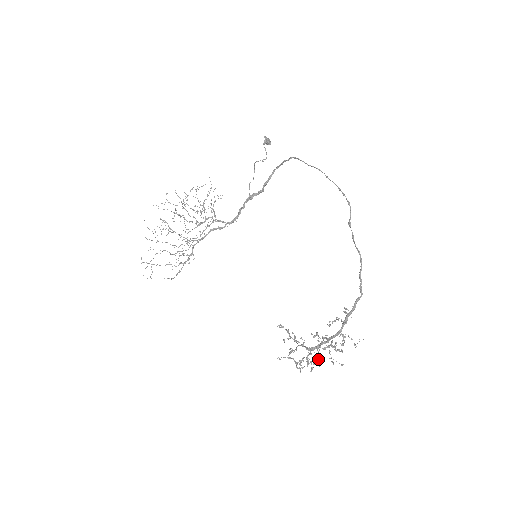
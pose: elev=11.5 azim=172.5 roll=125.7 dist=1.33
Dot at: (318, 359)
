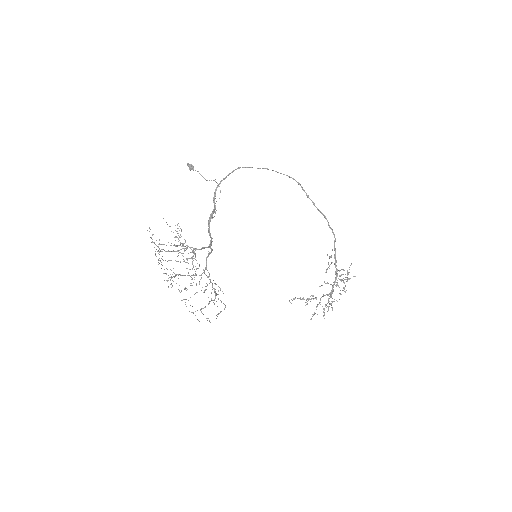
Dot at: (329, 301)
